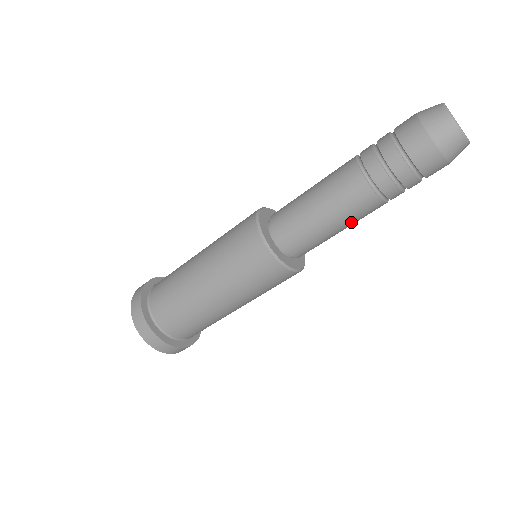
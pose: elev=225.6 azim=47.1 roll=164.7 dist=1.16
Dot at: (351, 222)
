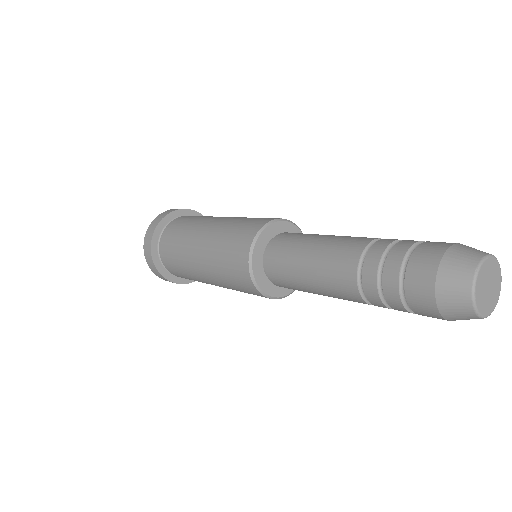
Dot at: occluded
